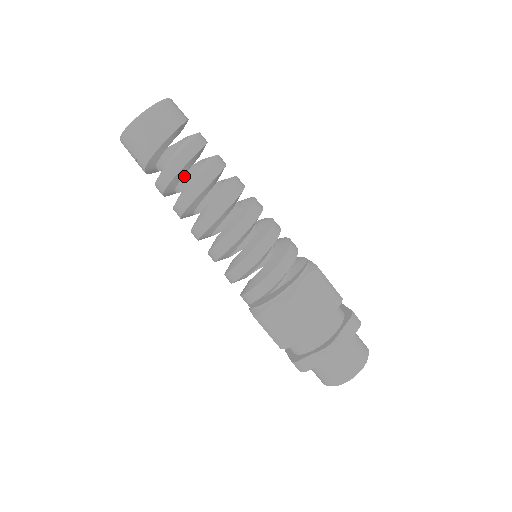
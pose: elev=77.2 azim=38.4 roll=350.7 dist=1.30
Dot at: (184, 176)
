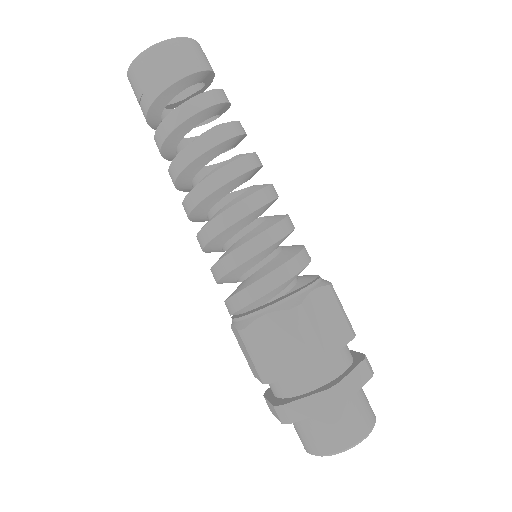
Dot at: occluded
